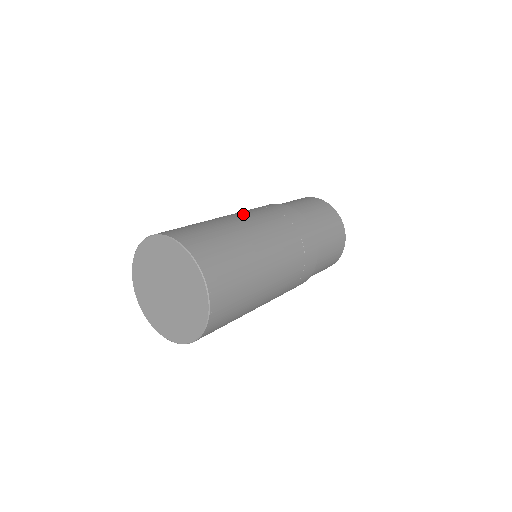
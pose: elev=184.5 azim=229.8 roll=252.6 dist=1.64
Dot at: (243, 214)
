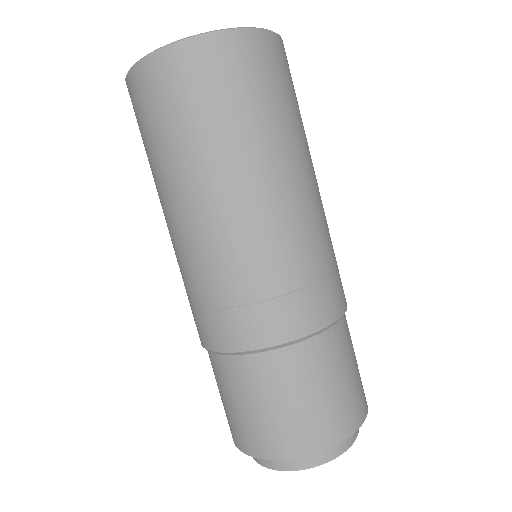
Dot at: occluded
